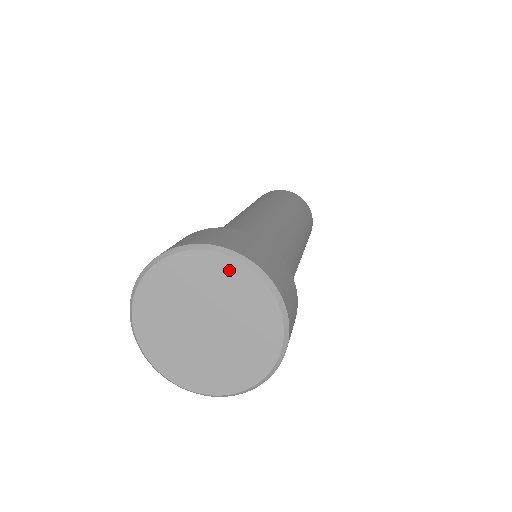
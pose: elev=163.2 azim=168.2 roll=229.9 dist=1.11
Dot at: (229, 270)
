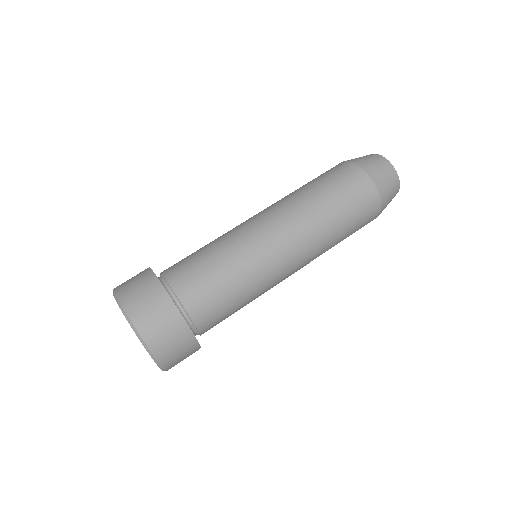
Dot at: occluded
